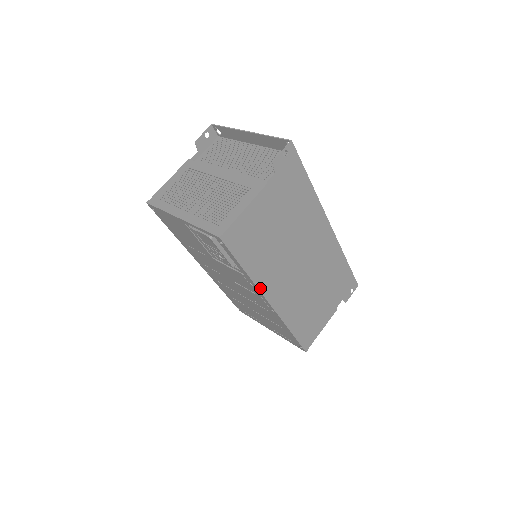
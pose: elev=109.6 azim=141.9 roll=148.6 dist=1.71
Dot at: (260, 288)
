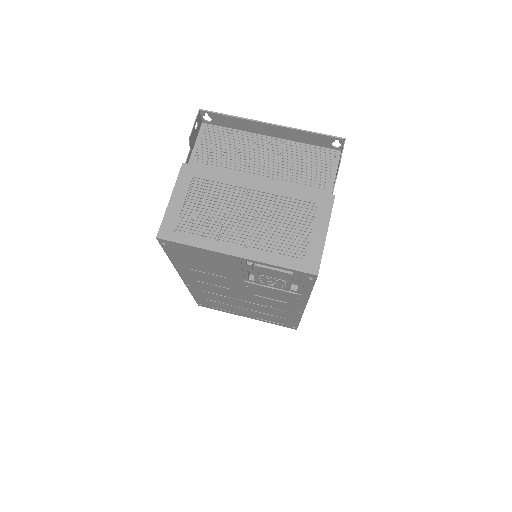
Dot at: occluded
